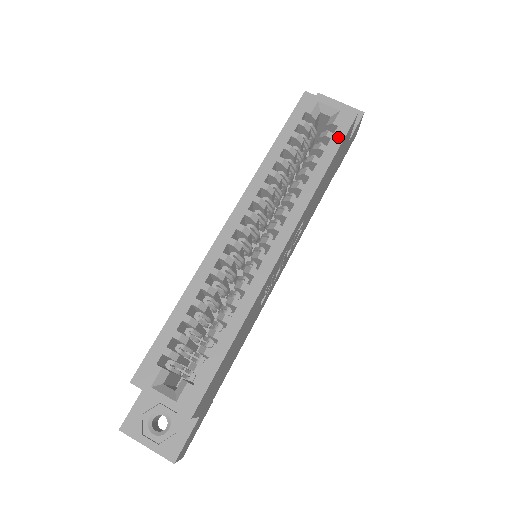
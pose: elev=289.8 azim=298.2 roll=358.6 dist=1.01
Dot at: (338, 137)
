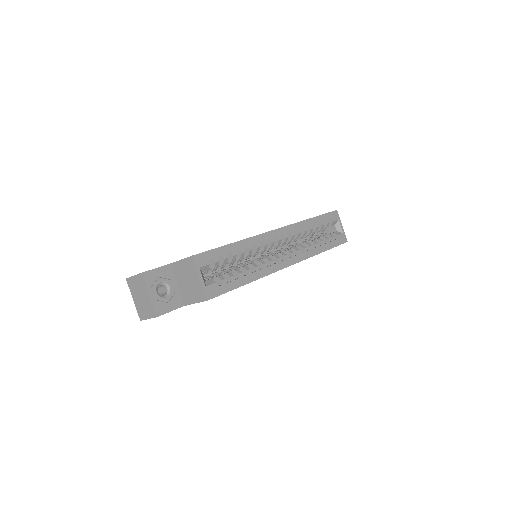
Dot at: (336, 243)
